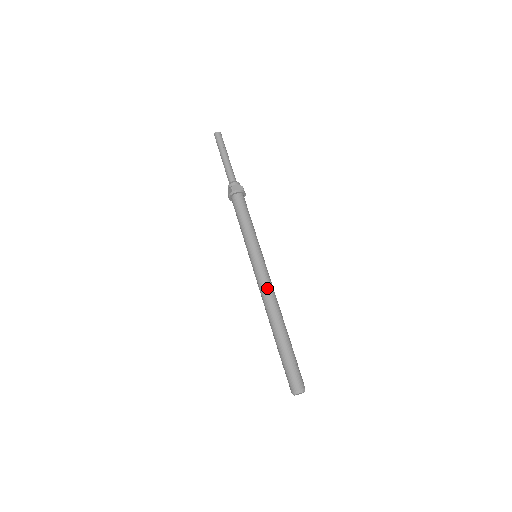
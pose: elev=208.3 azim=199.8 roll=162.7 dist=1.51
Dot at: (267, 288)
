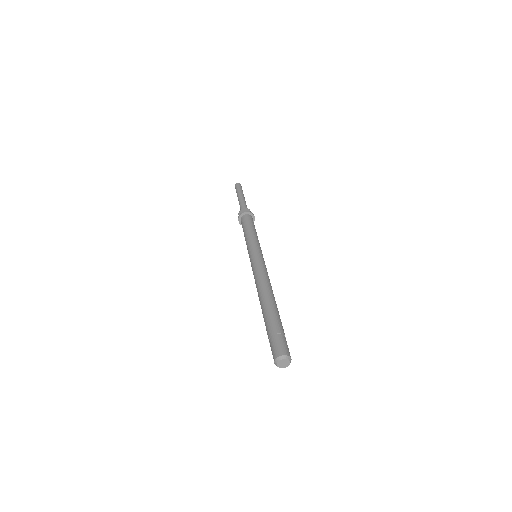
Dot at: occluded
